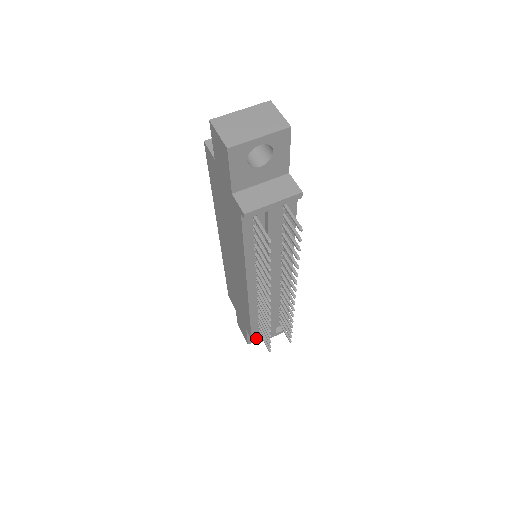
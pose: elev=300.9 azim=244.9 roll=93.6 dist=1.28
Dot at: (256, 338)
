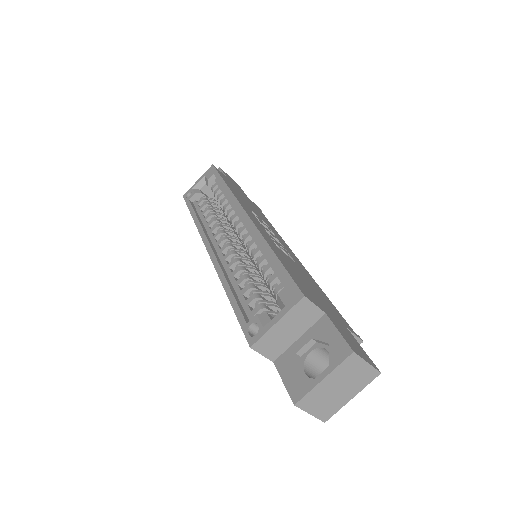
Dot at: occluded
